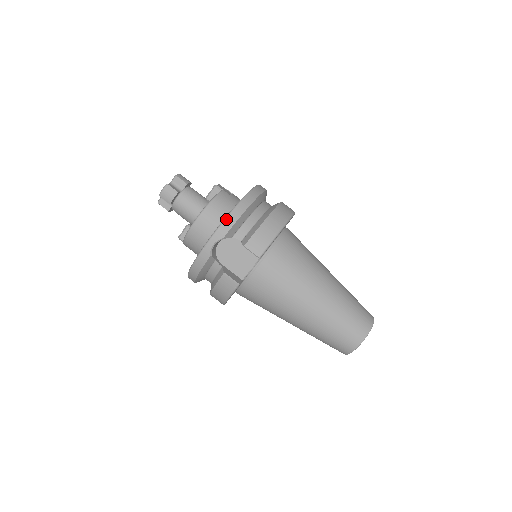
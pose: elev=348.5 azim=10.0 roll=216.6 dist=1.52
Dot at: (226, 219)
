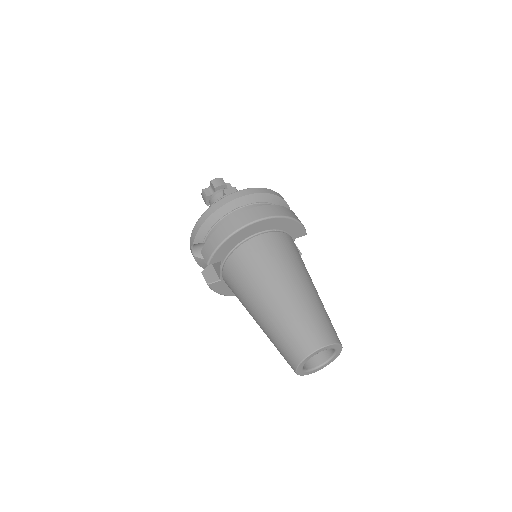
Dot at: (194, 227)
